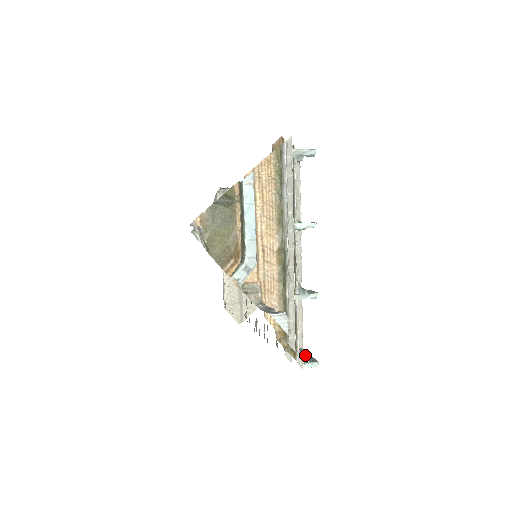
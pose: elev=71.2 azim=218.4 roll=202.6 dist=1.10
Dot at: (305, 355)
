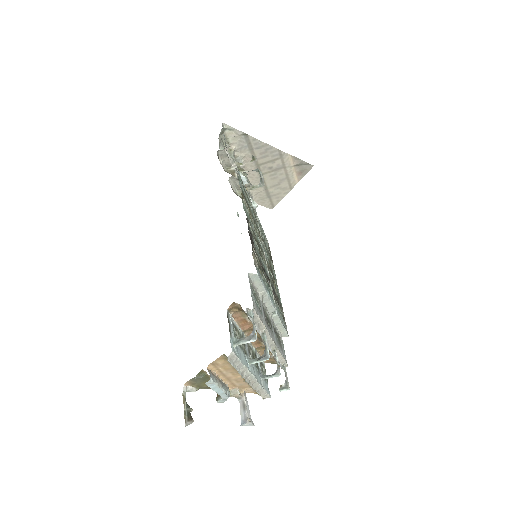
Dot at: occluded
